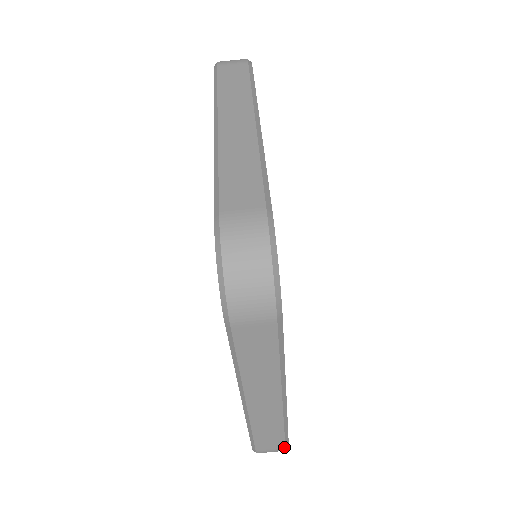
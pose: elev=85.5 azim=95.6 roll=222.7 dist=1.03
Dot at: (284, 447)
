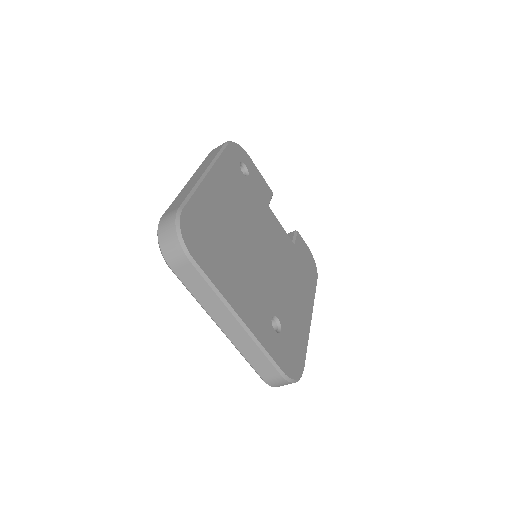
Dot at: occluded
